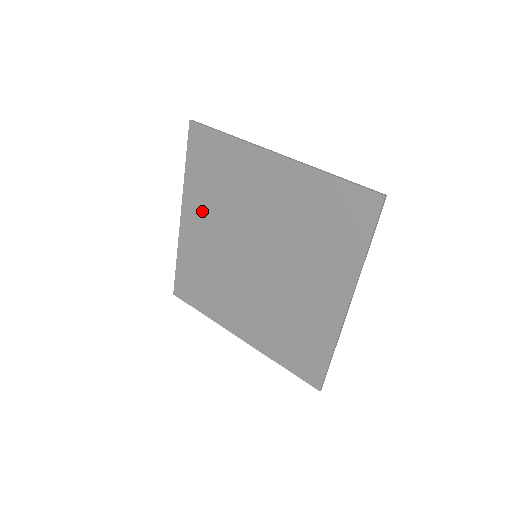
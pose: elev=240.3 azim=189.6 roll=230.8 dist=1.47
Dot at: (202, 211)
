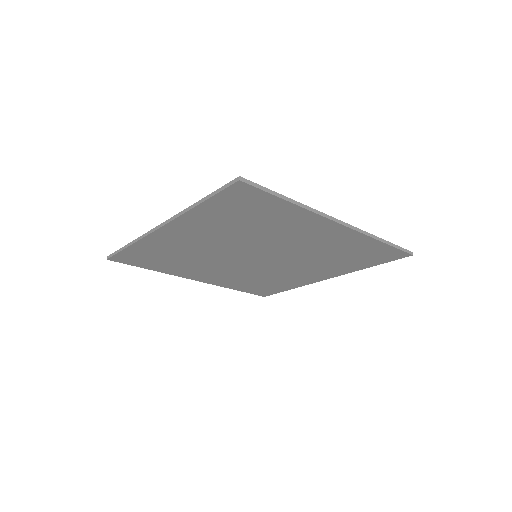
Dot at: (203, 231)
